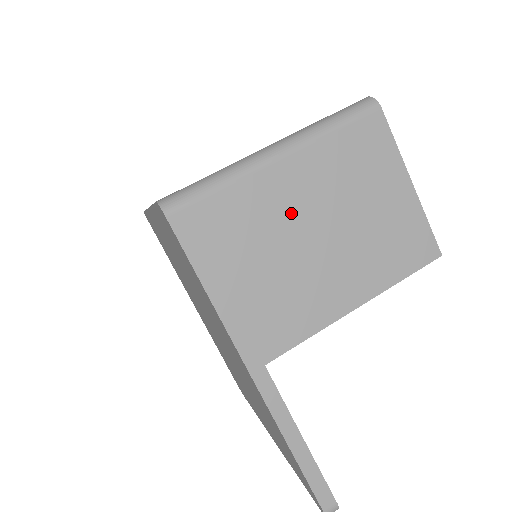
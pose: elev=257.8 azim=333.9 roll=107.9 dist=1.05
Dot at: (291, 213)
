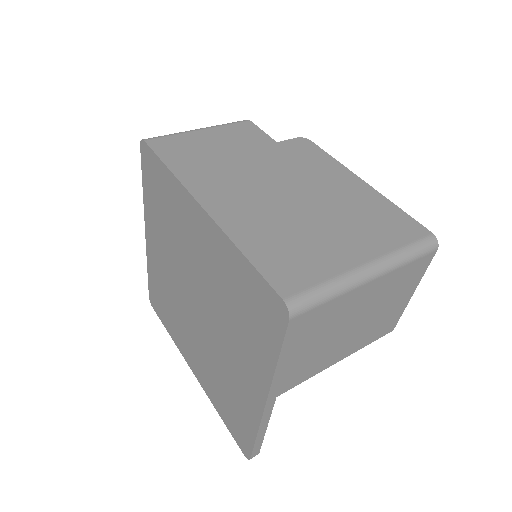
Dot at: (352, 313)
